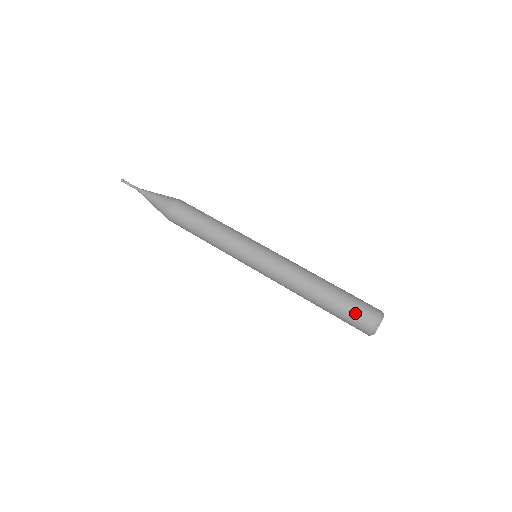
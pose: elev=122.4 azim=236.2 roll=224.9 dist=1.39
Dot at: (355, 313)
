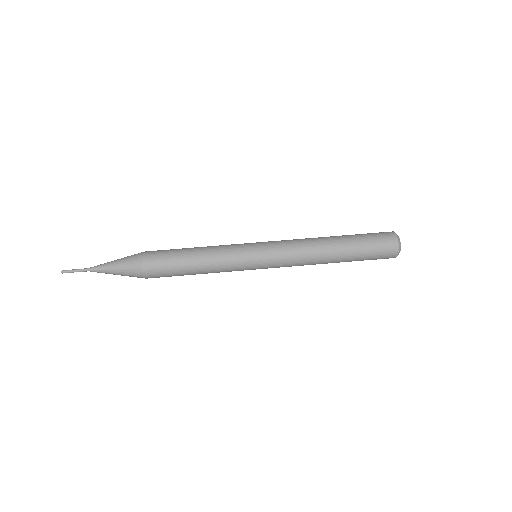
Dot at: (375, 238)
